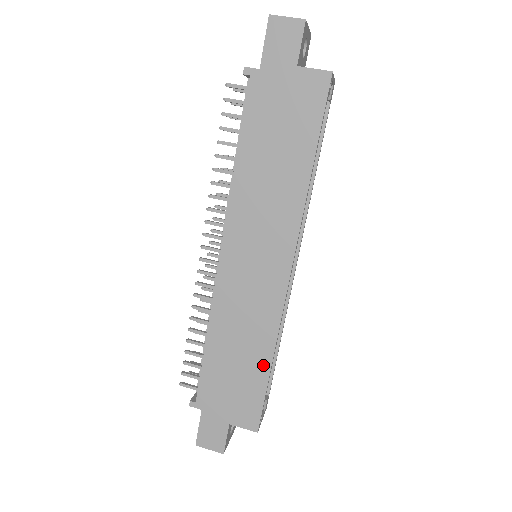
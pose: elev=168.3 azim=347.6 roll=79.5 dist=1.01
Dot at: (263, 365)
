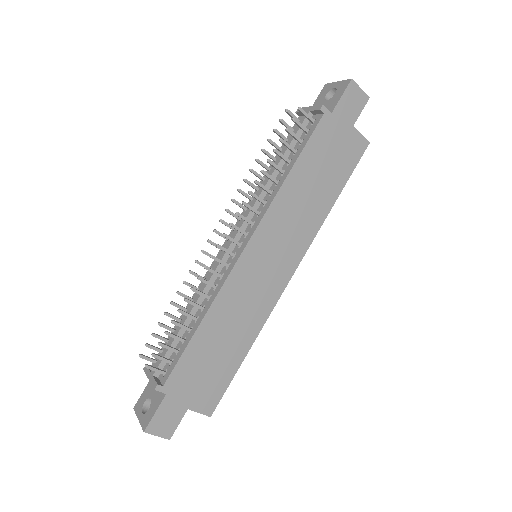
Dot at: (240, 354)
